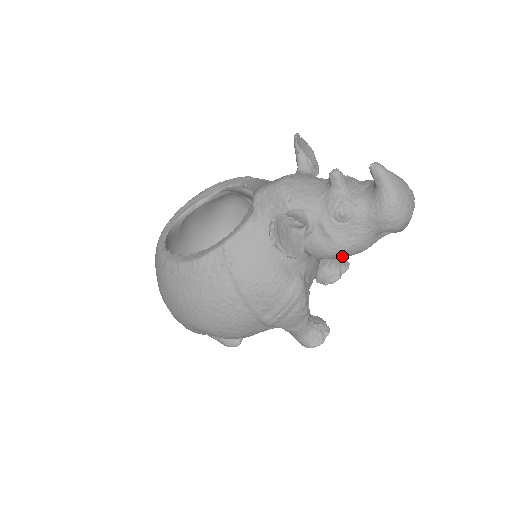
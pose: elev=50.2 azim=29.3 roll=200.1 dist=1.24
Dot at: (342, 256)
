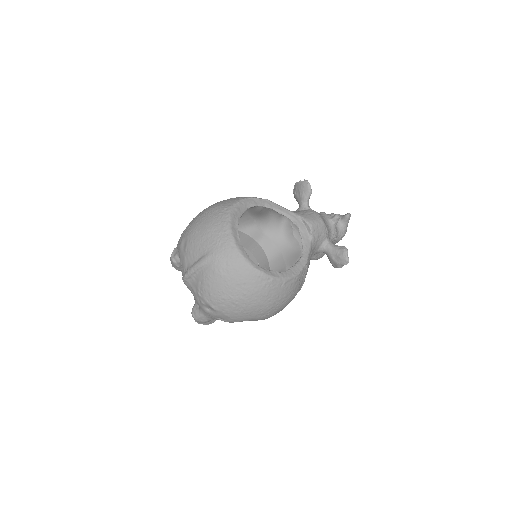
Dot at: occluded
